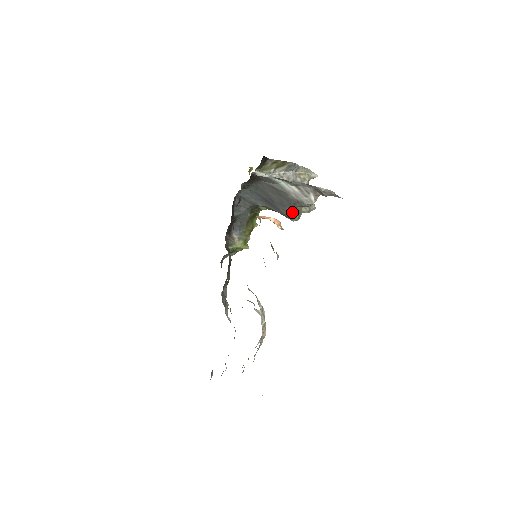
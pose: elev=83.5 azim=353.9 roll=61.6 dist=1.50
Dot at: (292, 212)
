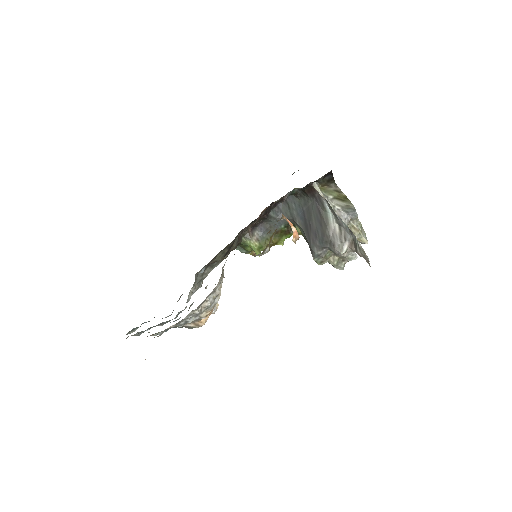
Dot at: (319, 249)
